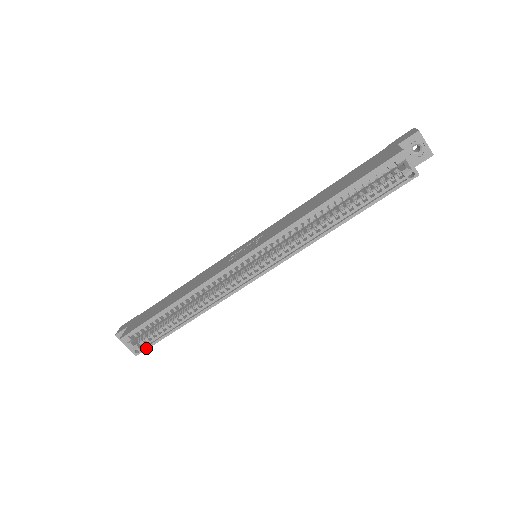
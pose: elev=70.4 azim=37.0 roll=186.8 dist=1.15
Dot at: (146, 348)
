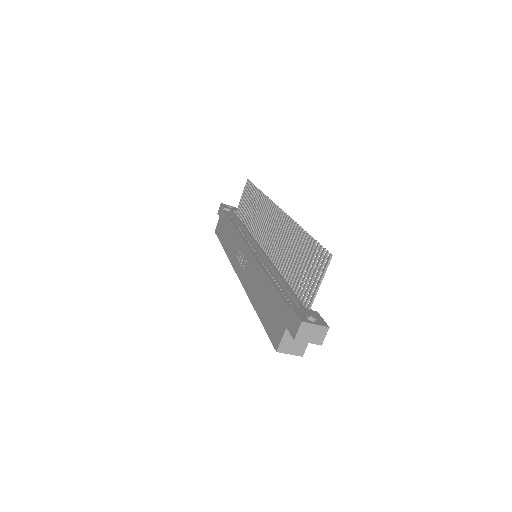
Dot at: occluded
